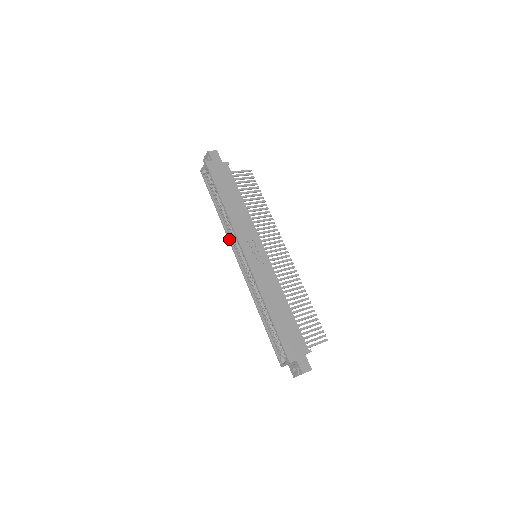
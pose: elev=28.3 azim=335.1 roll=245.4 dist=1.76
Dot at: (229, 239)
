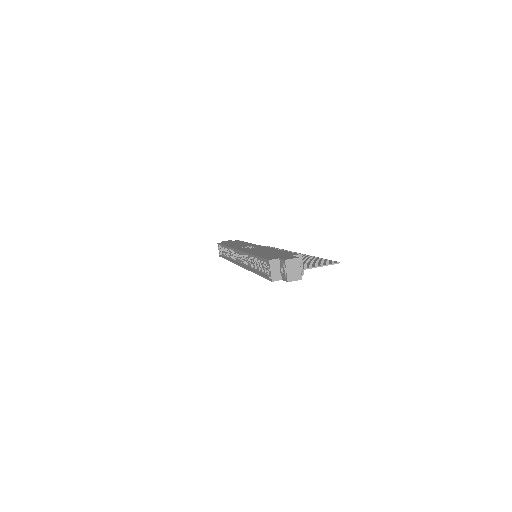
Dot at: (233, 262)
